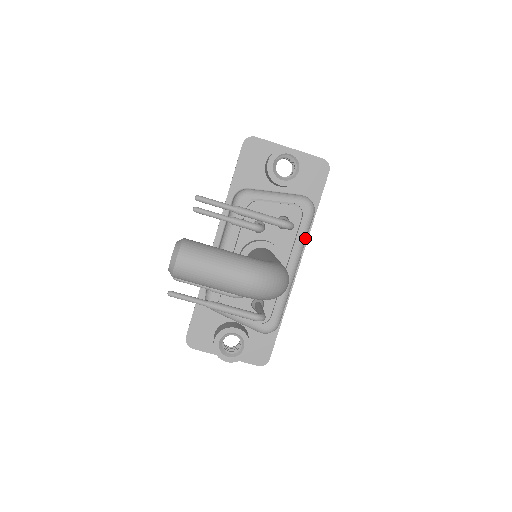
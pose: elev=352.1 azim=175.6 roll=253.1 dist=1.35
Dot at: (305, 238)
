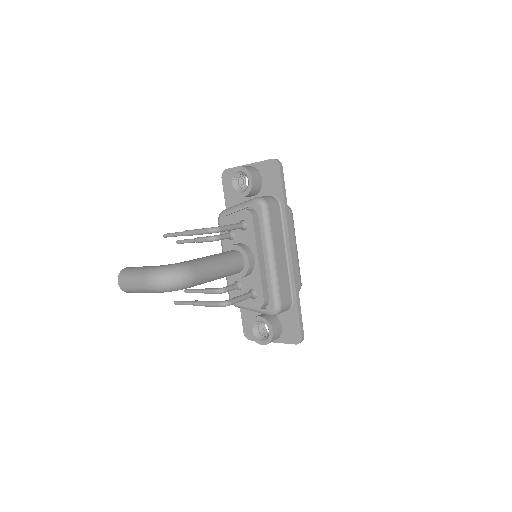
Dot at: (268, 229)
